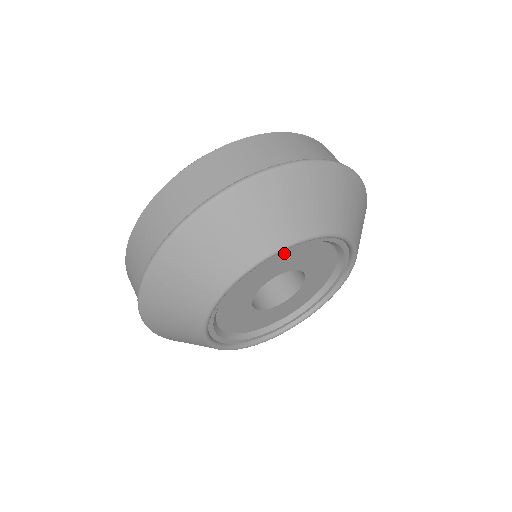
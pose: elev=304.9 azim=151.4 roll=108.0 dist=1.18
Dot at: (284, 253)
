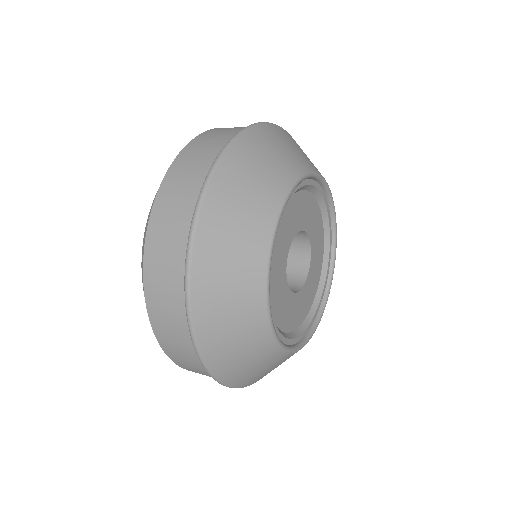
Dot at: (313, 202)
